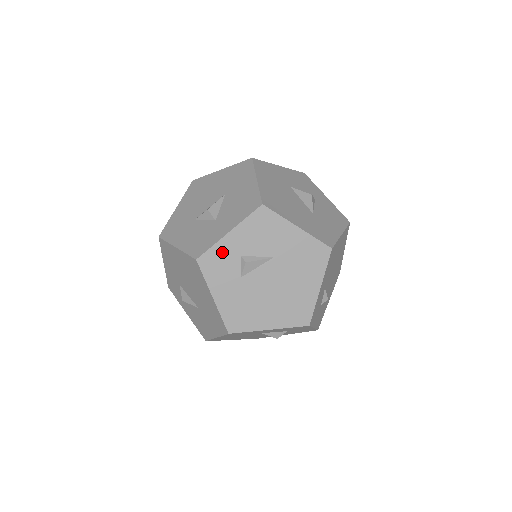
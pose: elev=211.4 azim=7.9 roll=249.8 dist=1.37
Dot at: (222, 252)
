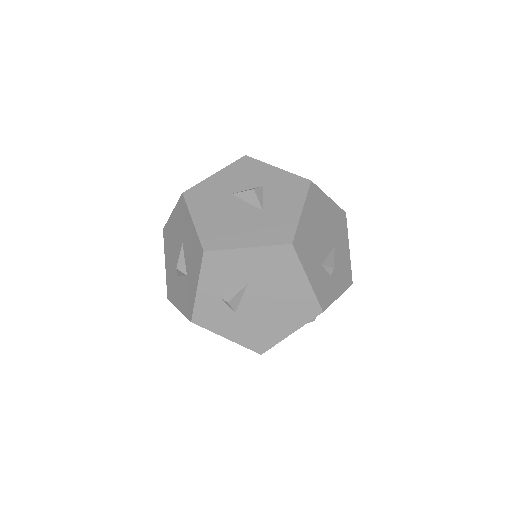
Dot at: (205, 305)
